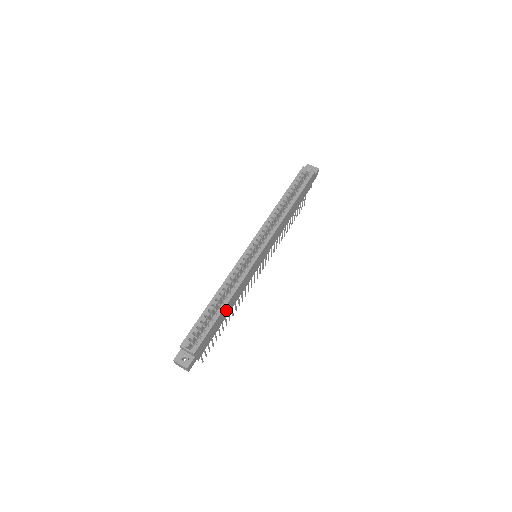
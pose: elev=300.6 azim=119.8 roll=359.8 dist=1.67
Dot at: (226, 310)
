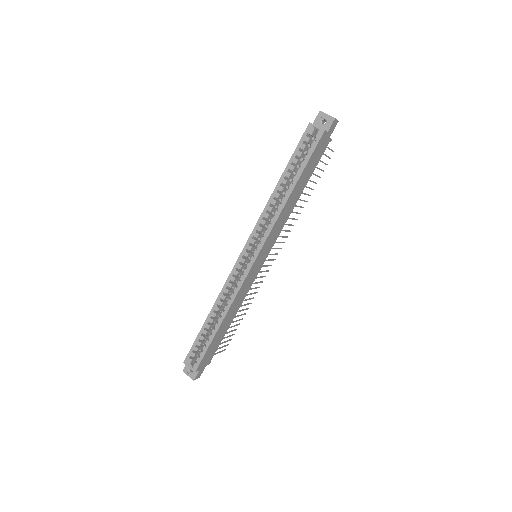
Dot at: (225, 323)
